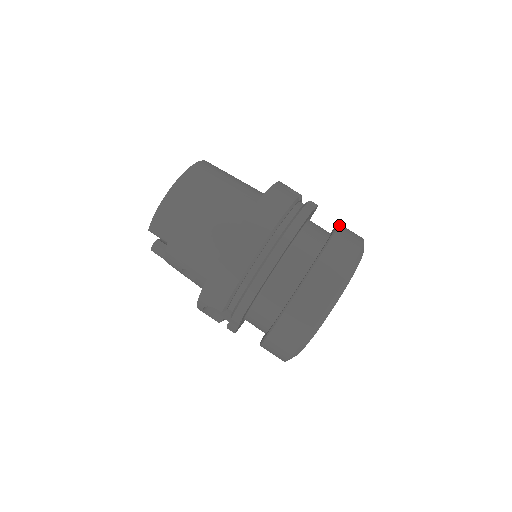
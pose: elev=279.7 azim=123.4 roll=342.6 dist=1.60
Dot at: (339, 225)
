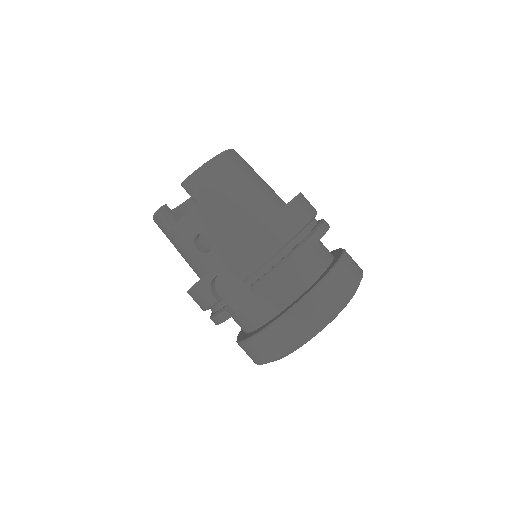
Dot at: occluded
